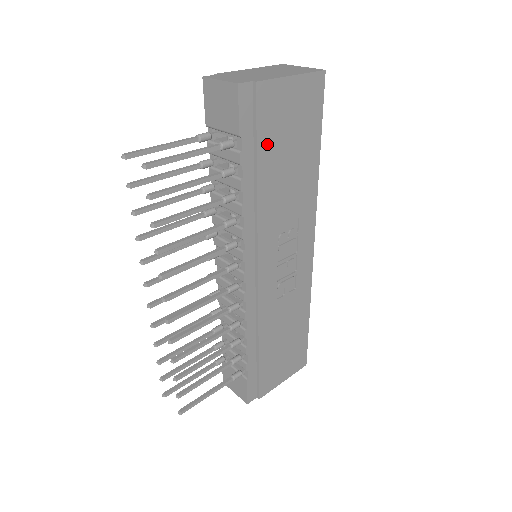
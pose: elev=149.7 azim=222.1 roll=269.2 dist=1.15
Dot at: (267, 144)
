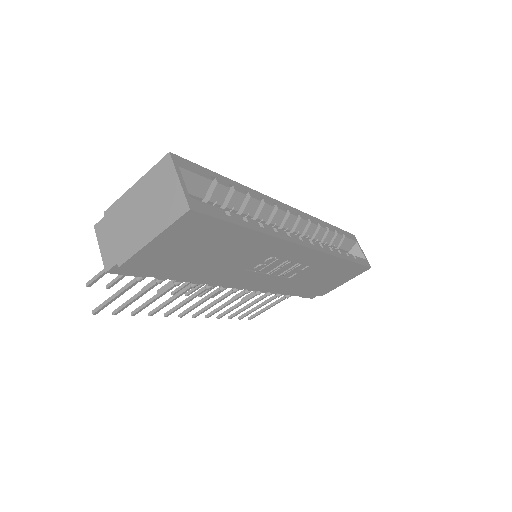
Dot at: (176, 267)
